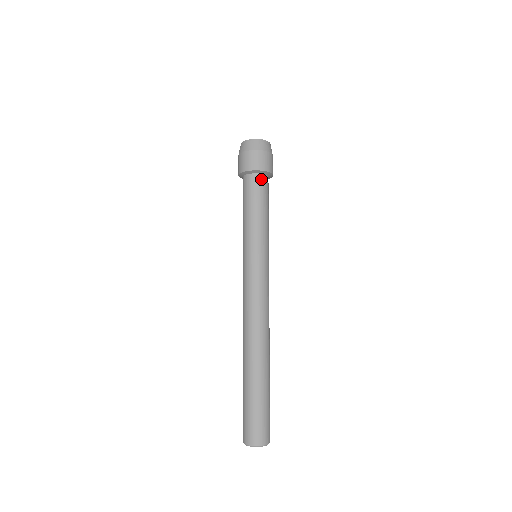
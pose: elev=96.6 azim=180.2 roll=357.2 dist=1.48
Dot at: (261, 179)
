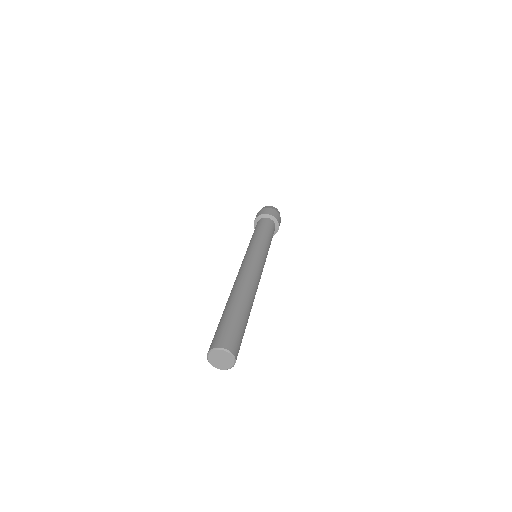
Dot at: (263, 220)
